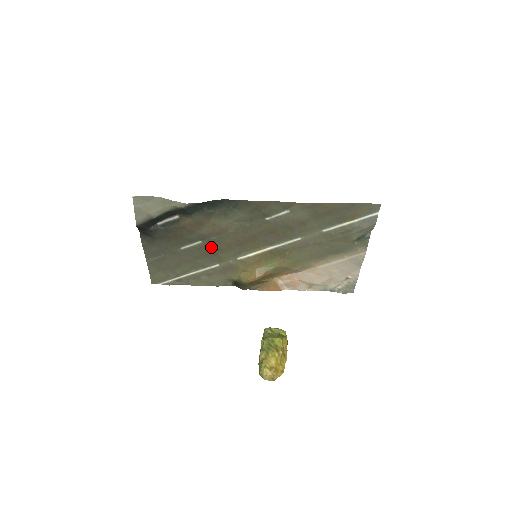
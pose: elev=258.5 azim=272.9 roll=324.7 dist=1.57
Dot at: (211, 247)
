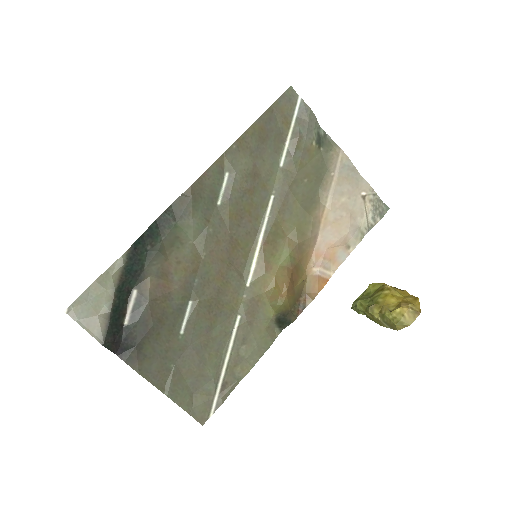
Dot at: (207, 298)
